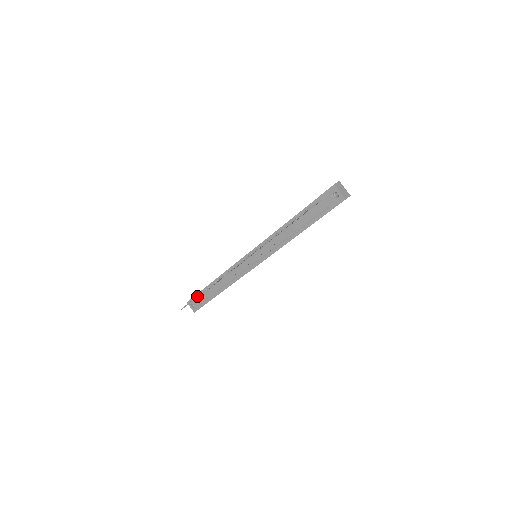
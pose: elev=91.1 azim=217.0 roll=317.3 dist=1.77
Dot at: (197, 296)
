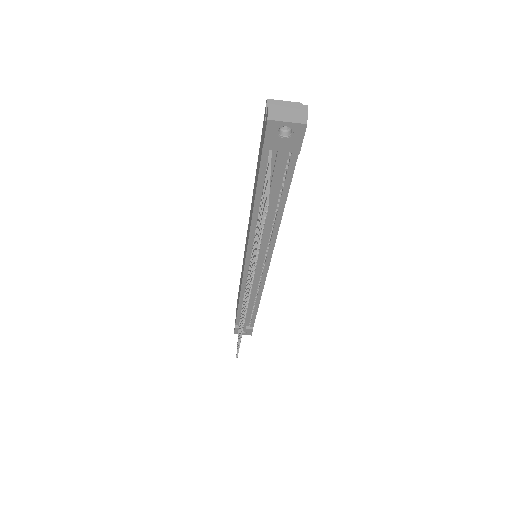
Dot at: (239, 343)
